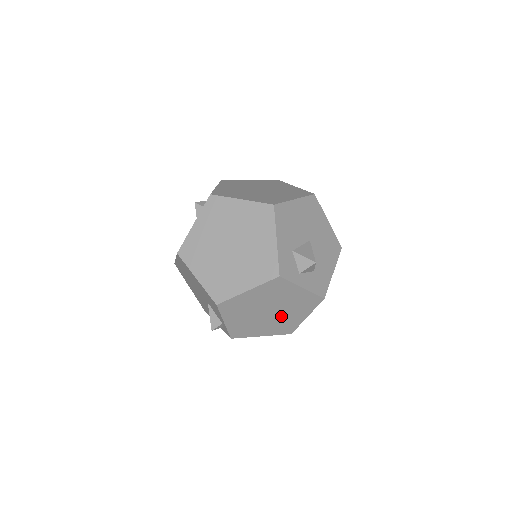
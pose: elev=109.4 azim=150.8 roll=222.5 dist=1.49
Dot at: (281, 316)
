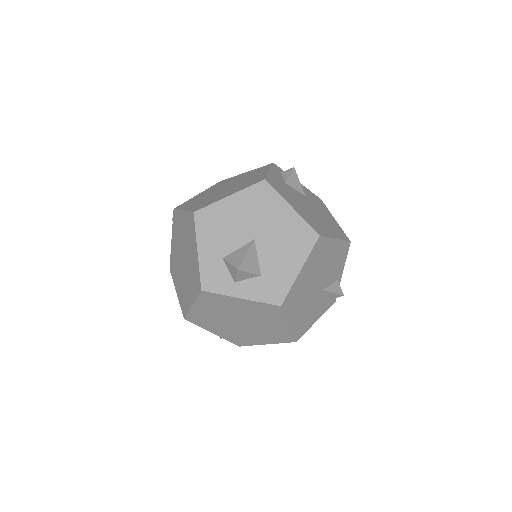
Dot at: (259, 325)
